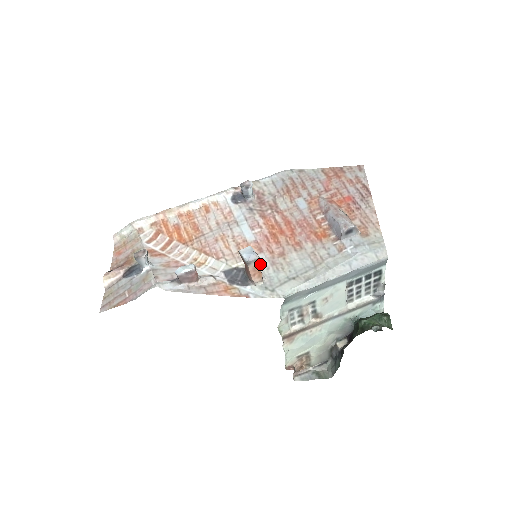
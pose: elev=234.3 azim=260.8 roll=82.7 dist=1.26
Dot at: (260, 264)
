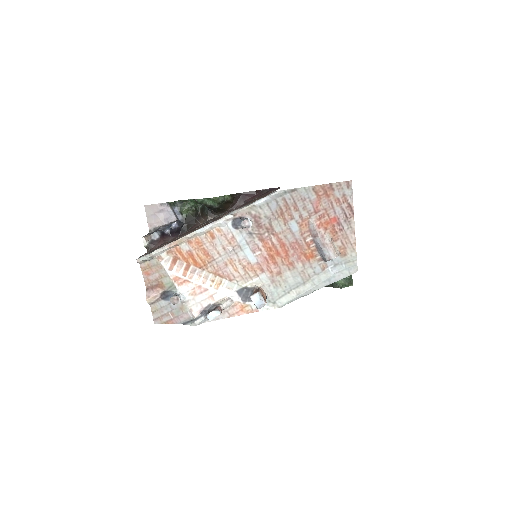
Dot at: (263, 283)
